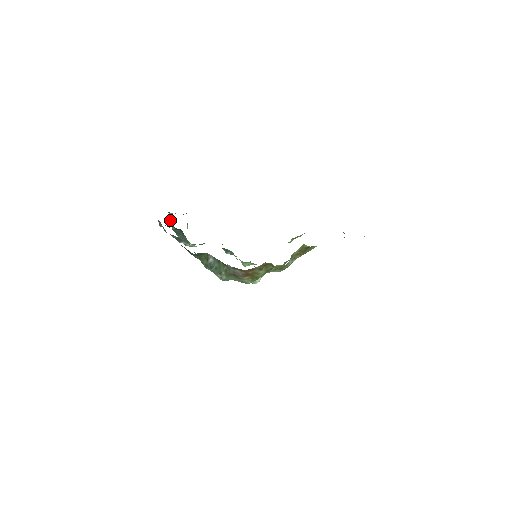
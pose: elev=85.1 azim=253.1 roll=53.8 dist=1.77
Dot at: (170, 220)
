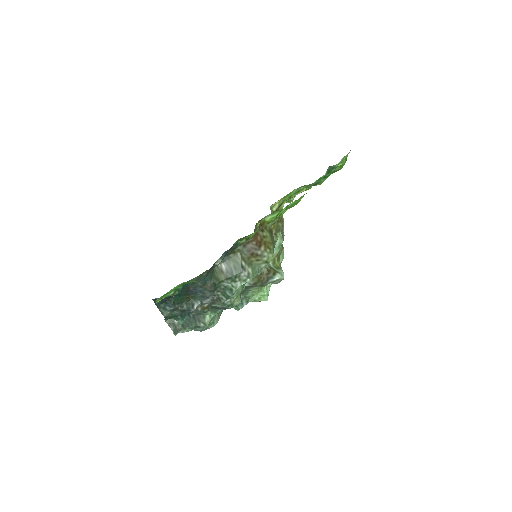
Dot at: (173, 328)
